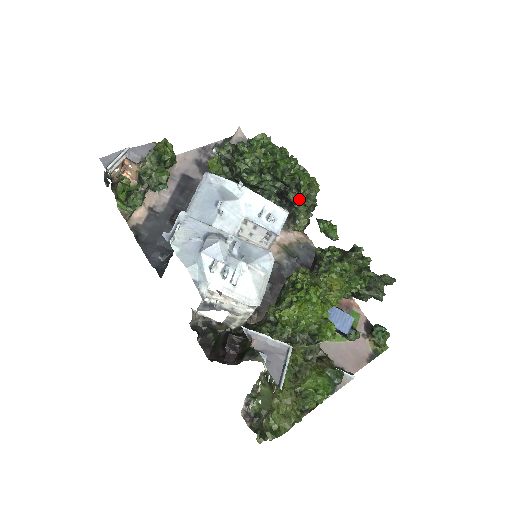
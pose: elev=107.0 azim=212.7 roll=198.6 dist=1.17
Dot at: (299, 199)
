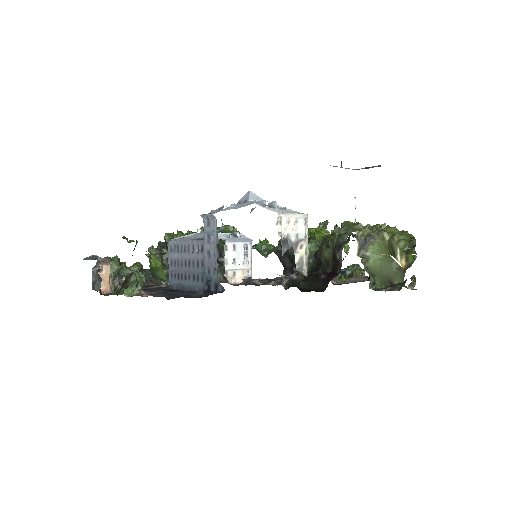
Dot at: occluded
